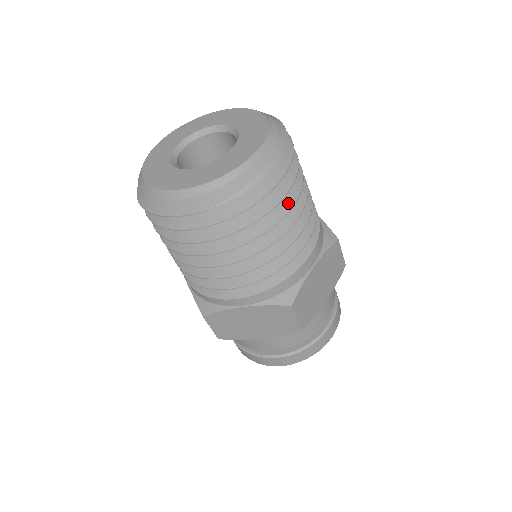
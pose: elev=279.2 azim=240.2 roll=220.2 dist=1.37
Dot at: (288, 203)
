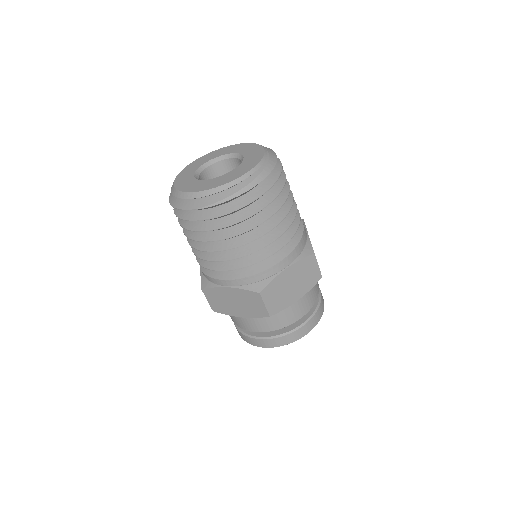
Dot at: (266, 216)
